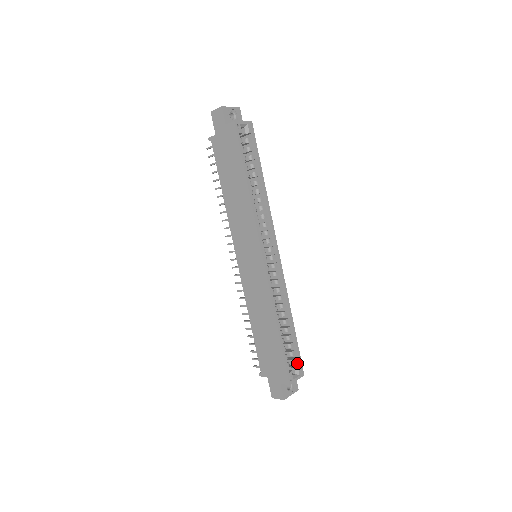
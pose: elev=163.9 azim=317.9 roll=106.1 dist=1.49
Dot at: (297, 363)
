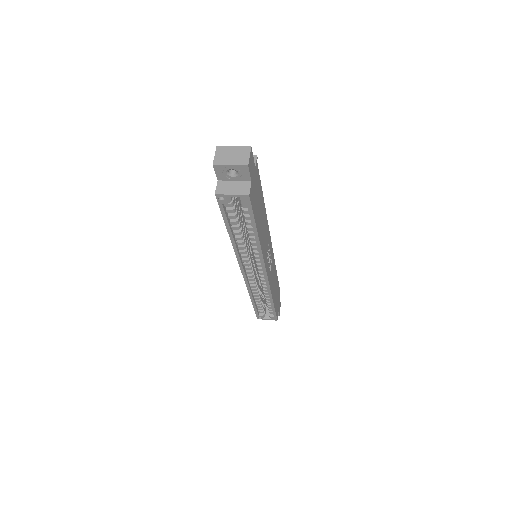
Dot at: occluded
